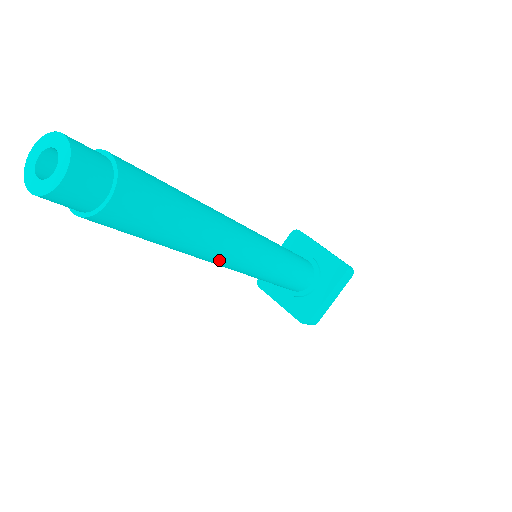
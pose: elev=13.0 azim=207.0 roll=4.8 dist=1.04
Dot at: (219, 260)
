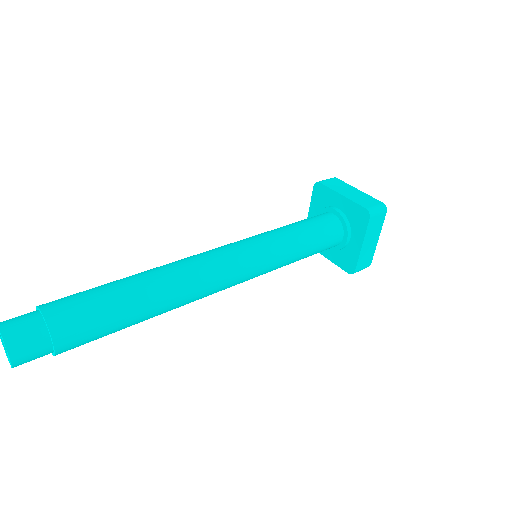
Dot at: (201, 298)
